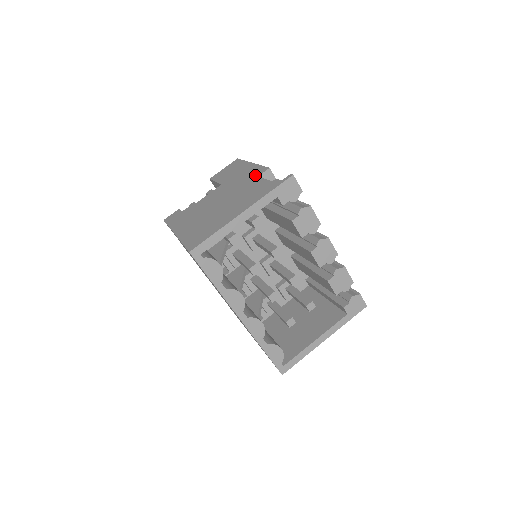
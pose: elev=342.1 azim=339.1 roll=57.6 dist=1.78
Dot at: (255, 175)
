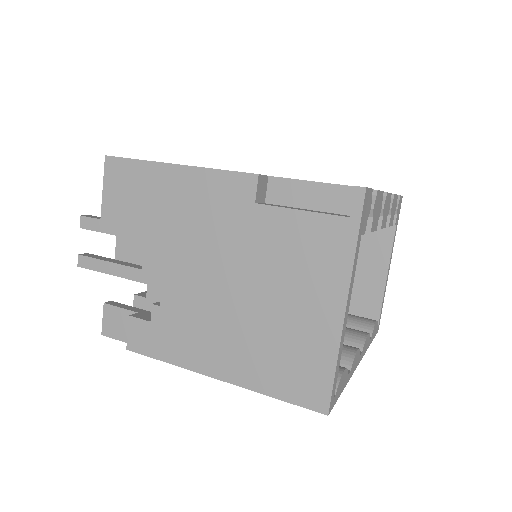
Dot at: (242, 202)
